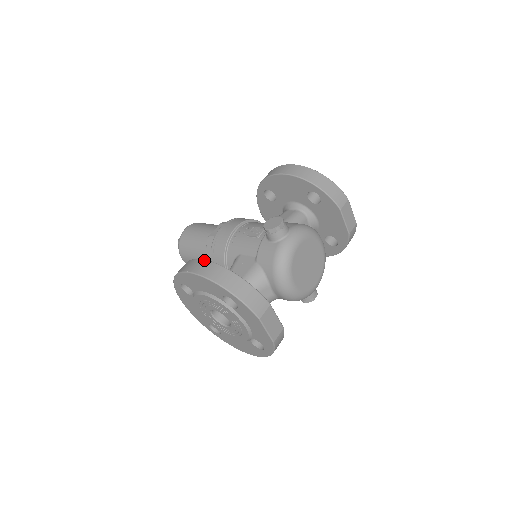
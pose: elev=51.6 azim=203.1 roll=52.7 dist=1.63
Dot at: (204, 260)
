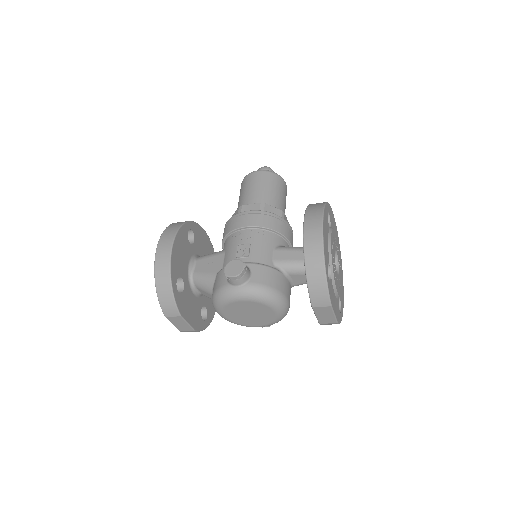
Dot at: (171, 243)
